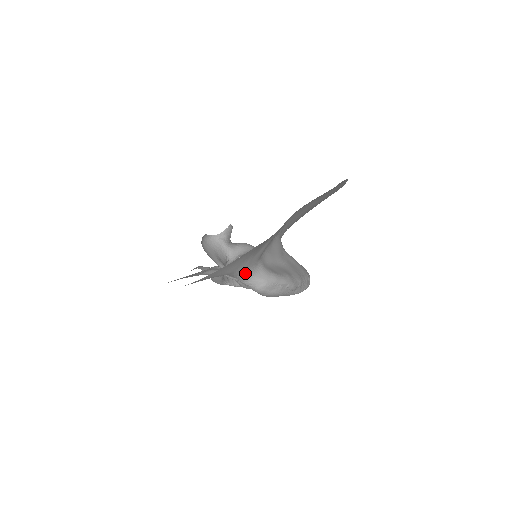
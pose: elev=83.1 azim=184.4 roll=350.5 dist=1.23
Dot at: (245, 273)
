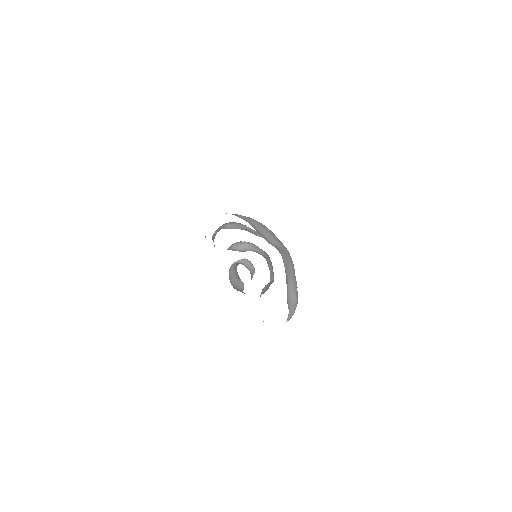
Dot at: occluded
